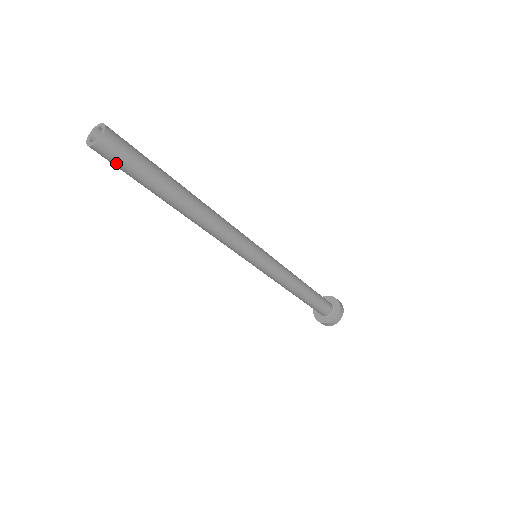
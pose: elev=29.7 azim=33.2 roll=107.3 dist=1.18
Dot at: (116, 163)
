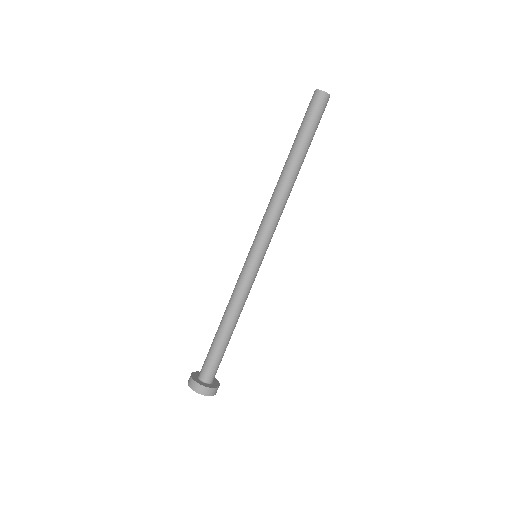
Dot at: (321, 112)
